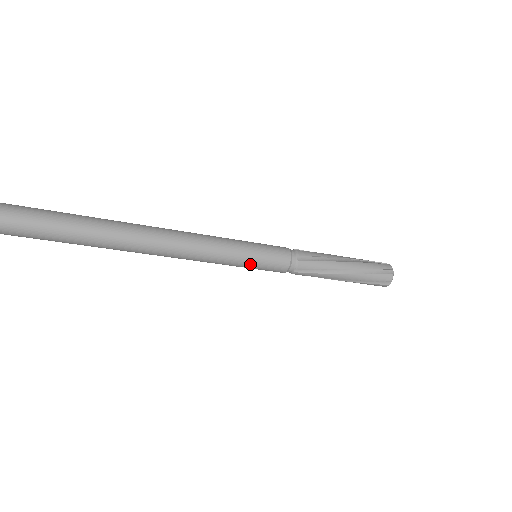
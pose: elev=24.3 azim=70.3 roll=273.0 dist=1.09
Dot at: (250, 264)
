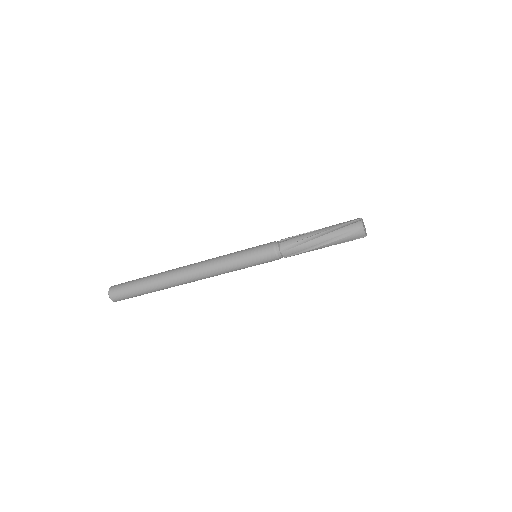
Dot at: occluded
